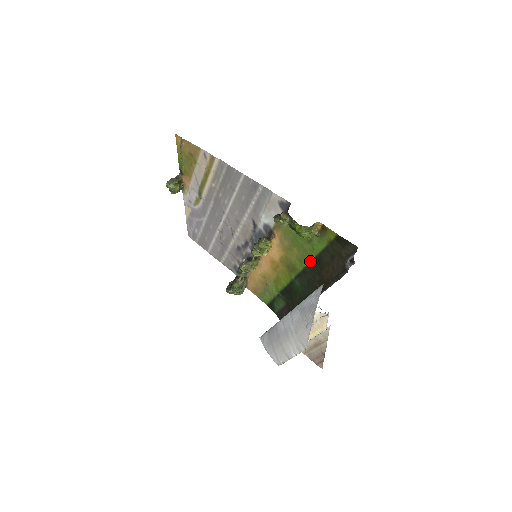
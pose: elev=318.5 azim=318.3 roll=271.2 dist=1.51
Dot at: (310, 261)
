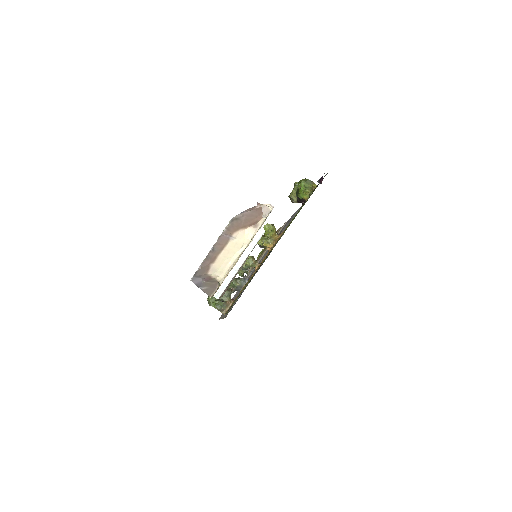
Dot at: occluded
